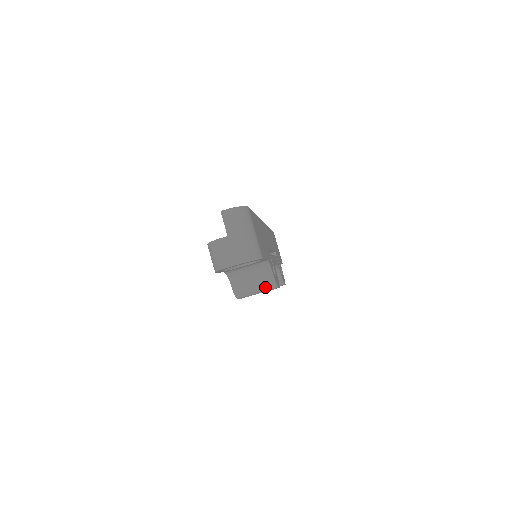
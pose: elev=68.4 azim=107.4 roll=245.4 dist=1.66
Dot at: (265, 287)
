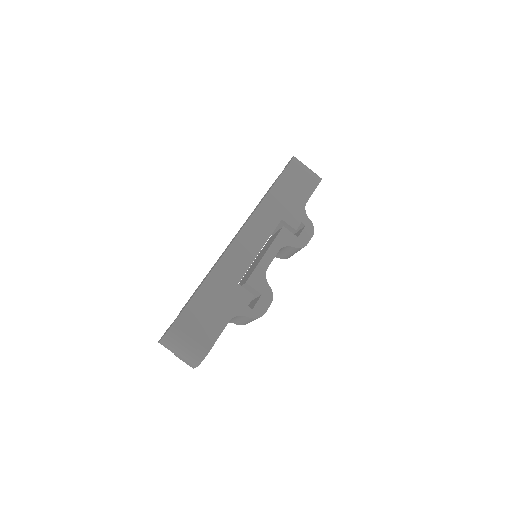
Dot at: occluded
